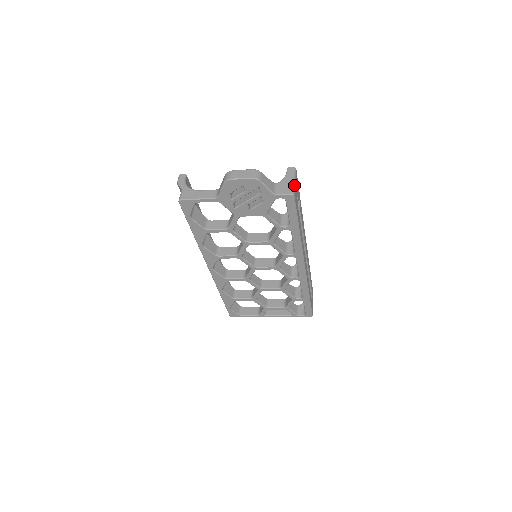
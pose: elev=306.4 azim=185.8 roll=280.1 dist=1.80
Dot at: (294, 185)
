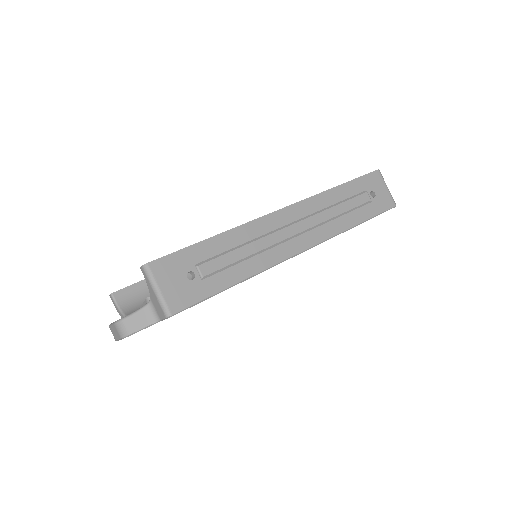
Dot at: (160, 298)
